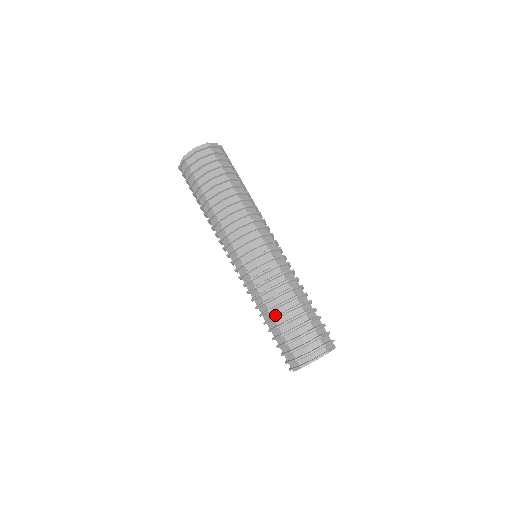
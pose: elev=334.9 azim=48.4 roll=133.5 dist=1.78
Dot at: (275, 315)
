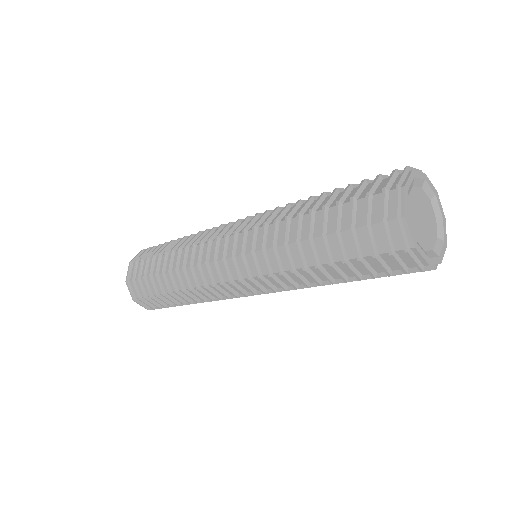
Dot at: occluded
